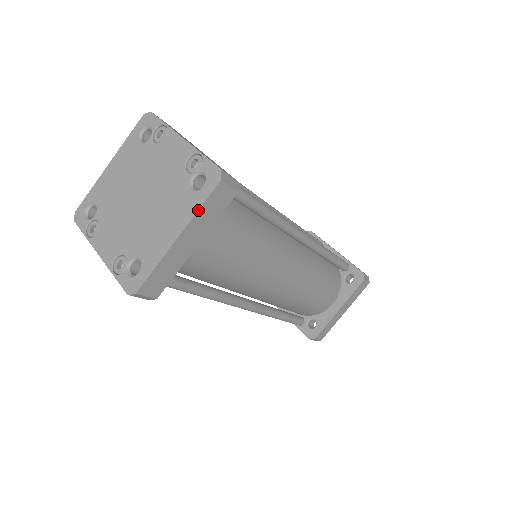
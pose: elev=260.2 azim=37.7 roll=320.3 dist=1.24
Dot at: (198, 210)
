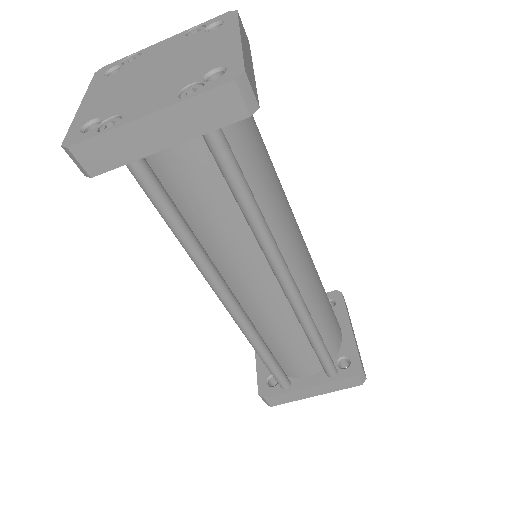
Dot at: (239, 23)
